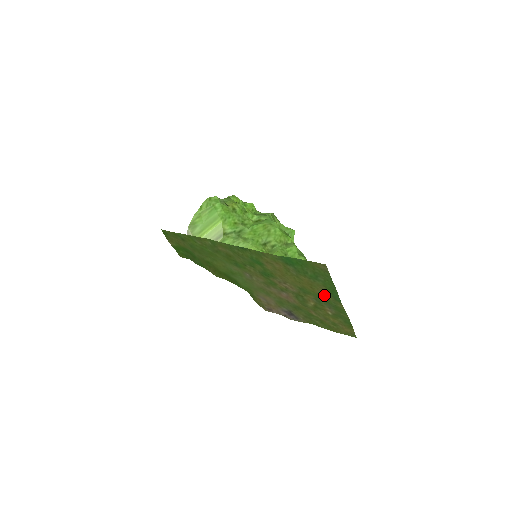
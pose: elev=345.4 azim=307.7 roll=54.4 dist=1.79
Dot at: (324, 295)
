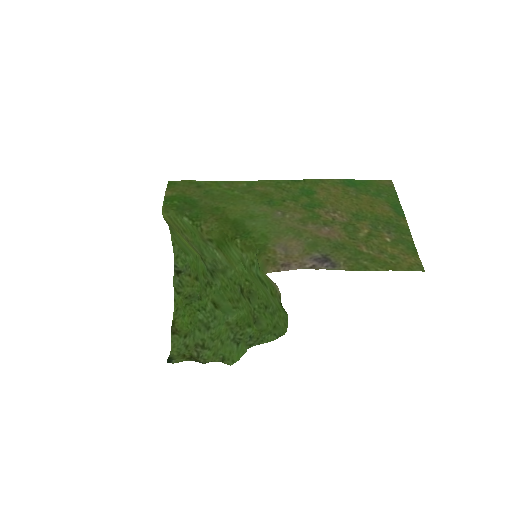
Dot at: (385, 212)
